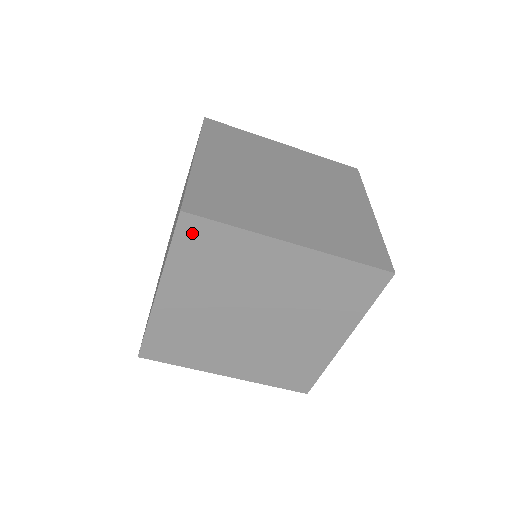
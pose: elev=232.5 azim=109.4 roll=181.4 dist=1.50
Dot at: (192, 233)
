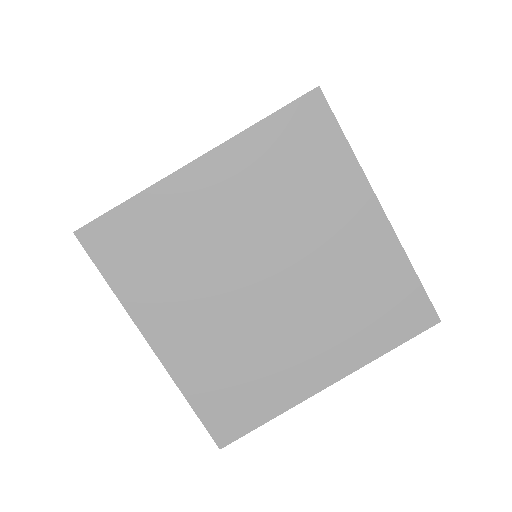
Dot at: (106, 244)
